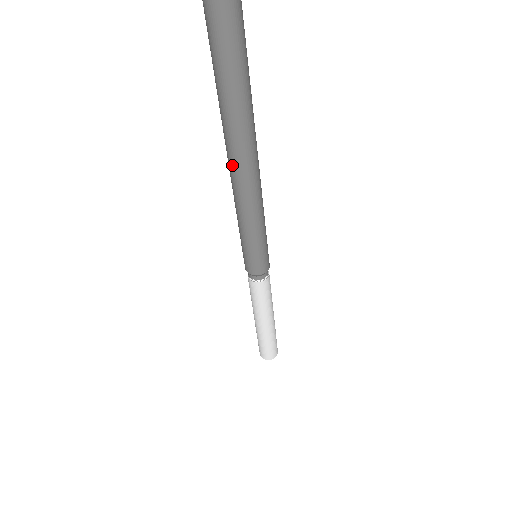
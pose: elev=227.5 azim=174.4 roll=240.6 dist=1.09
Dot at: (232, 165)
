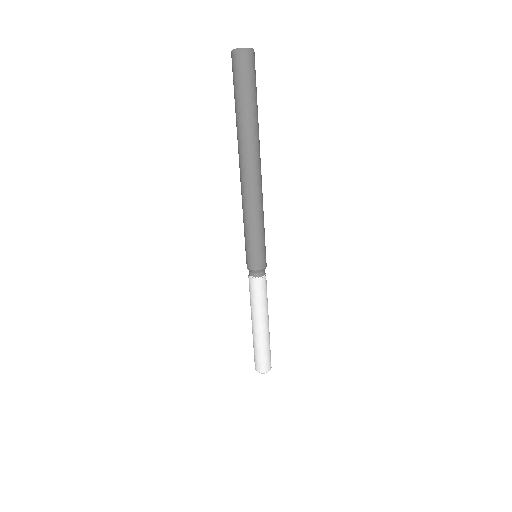
Dot at: (249, 169)
